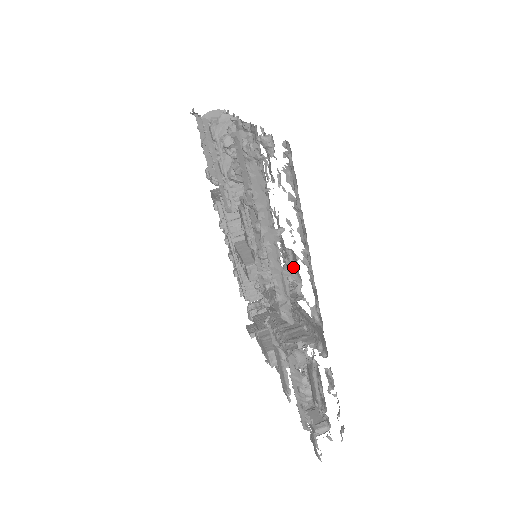
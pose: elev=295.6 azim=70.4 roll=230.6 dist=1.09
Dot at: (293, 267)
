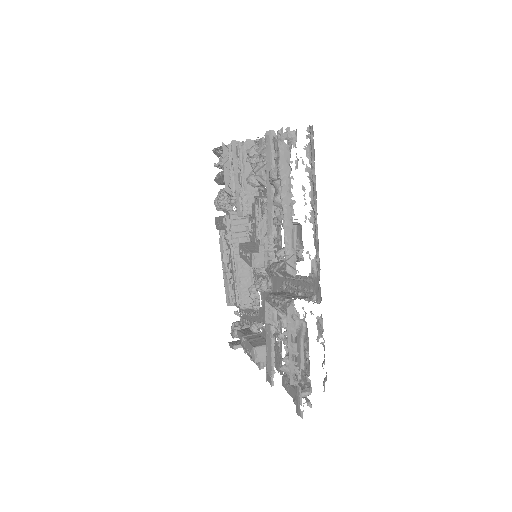
Dot at: (296, 239)
